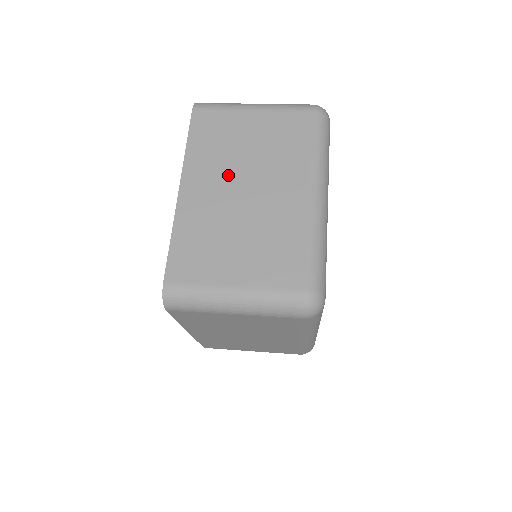
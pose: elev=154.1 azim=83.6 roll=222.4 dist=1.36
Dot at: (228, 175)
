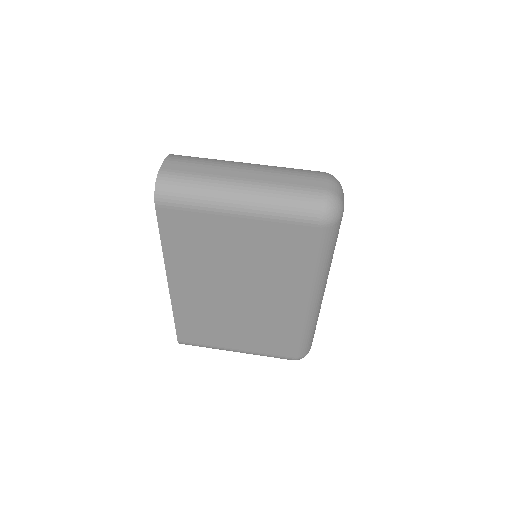
Dot at: (217, 280)
